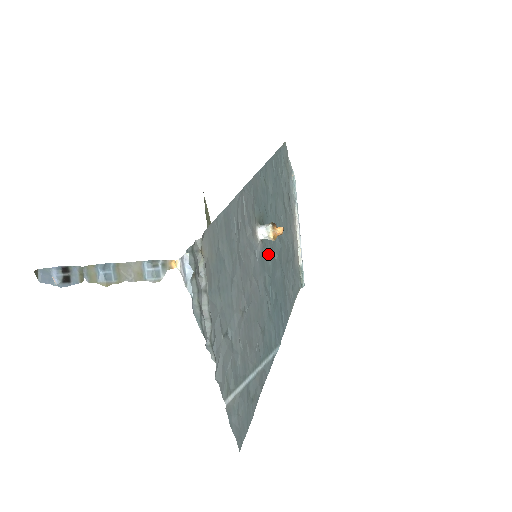
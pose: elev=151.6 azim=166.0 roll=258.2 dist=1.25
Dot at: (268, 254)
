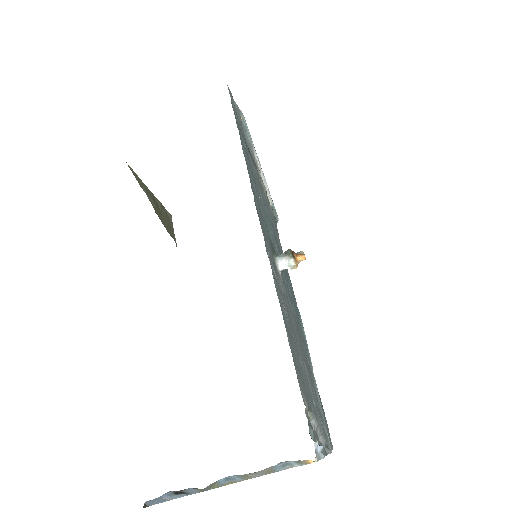
Dot at: occluded
